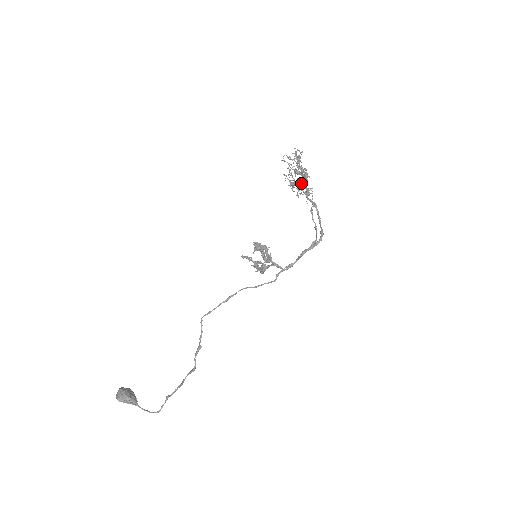
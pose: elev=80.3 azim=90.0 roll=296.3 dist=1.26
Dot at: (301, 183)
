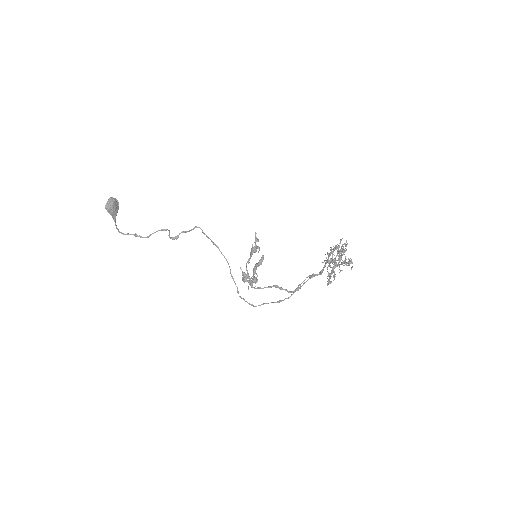
Dot at: (339, 252)
